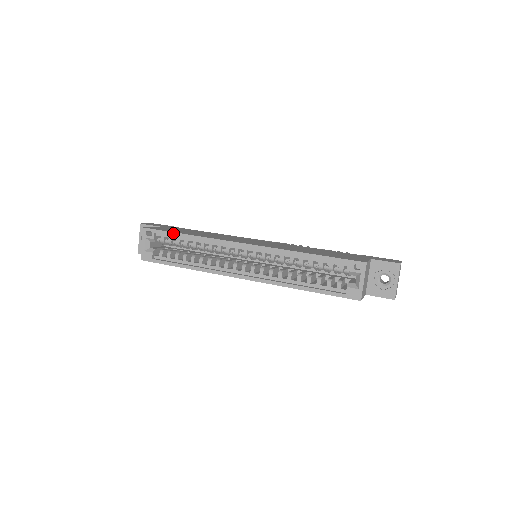
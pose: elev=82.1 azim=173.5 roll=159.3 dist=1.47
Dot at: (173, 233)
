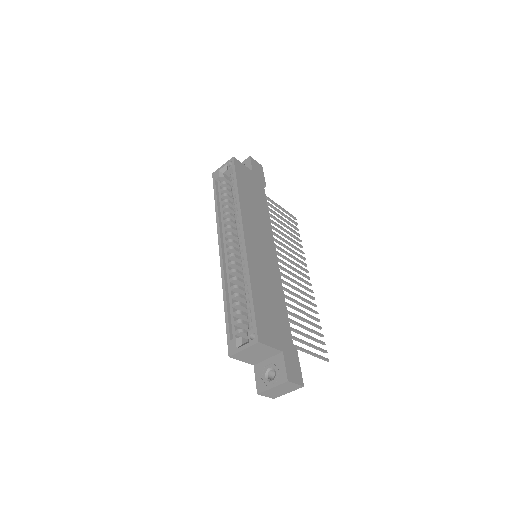
Dot at: (236, 179)
